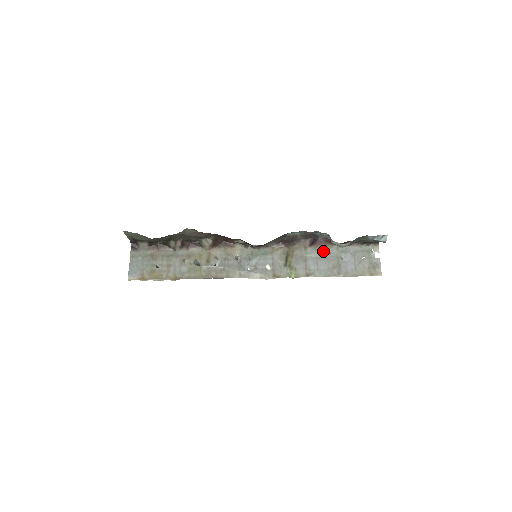
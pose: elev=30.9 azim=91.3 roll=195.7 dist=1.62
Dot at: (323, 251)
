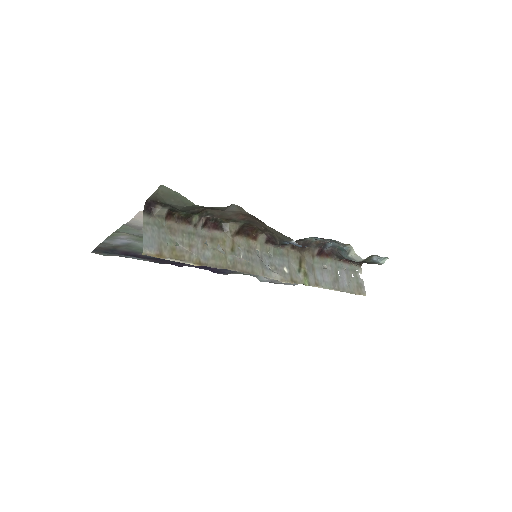
Dot at: (326, 263)
